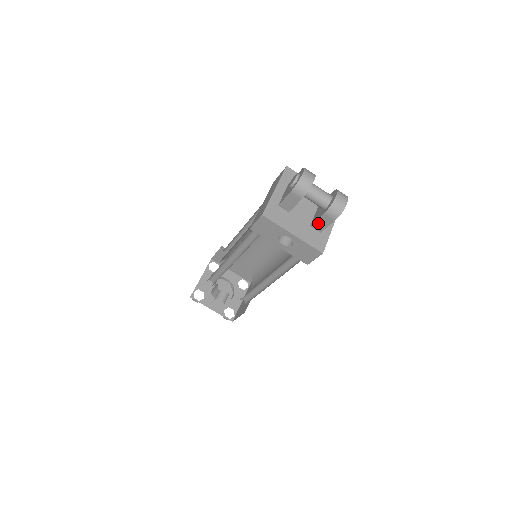
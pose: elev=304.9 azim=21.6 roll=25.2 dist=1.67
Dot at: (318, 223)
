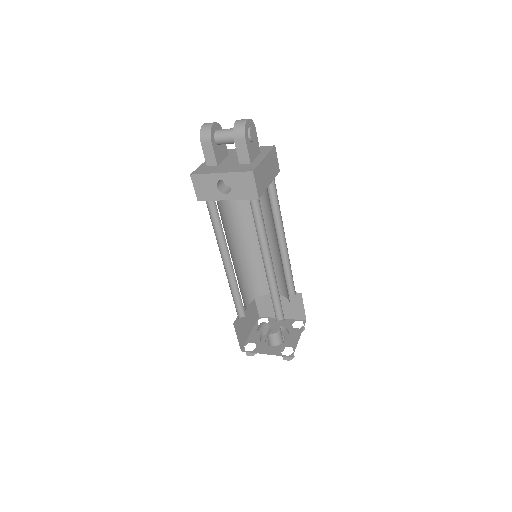
Dot at: (240, 155)
